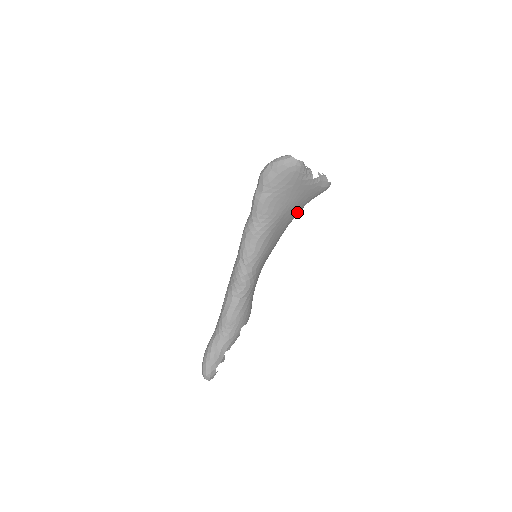
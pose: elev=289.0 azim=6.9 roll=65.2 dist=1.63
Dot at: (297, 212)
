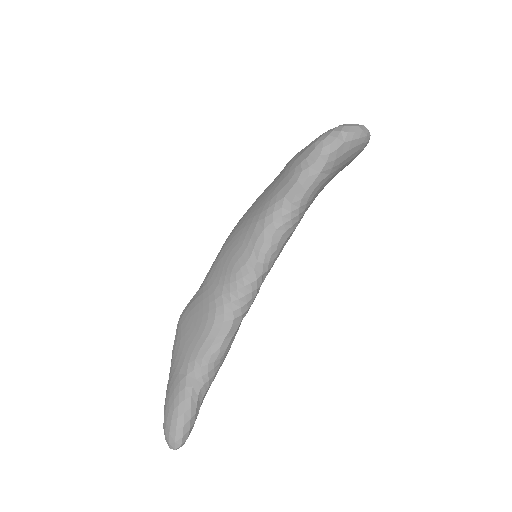
Dot at: occluded
